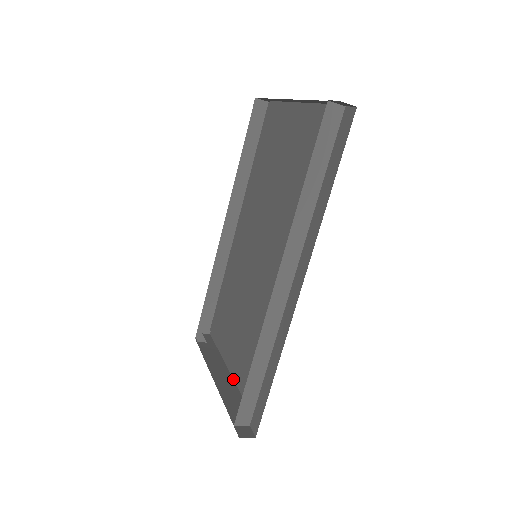
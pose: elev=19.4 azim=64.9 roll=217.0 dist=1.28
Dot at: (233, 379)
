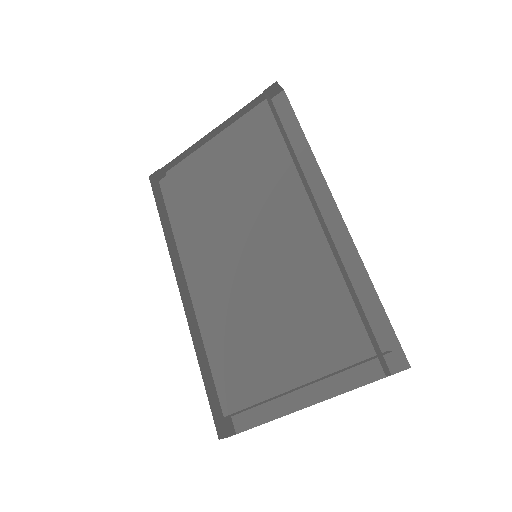
Dot at: (325, 377)
